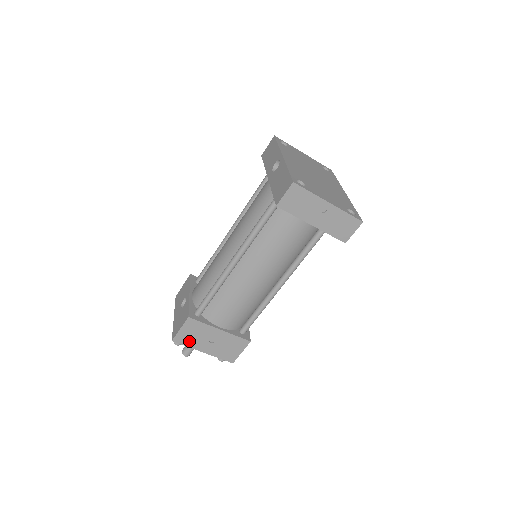
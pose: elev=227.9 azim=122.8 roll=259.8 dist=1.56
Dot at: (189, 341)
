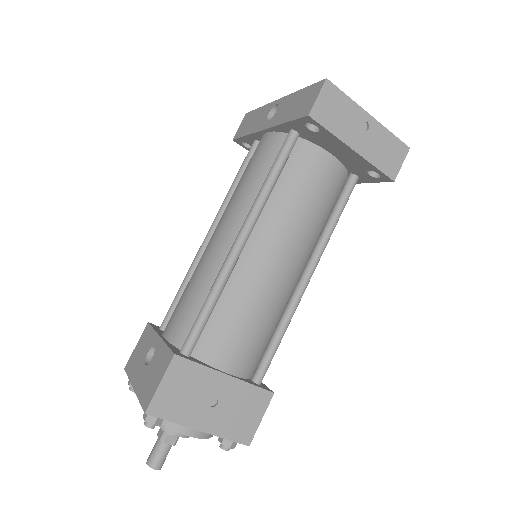
Dot at: (175, 409)
